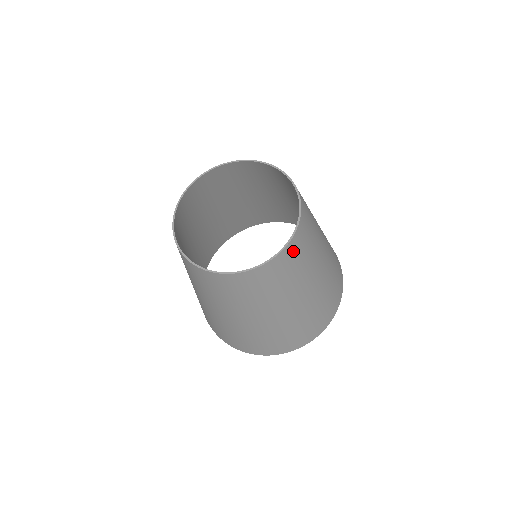
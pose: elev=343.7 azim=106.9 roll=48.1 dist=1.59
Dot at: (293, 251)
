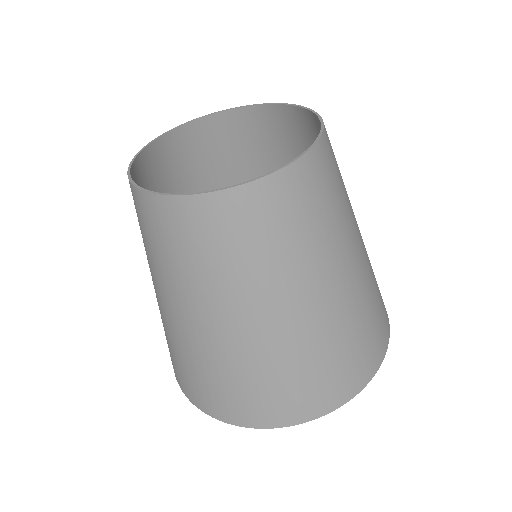
Dot at: (321, 168)
